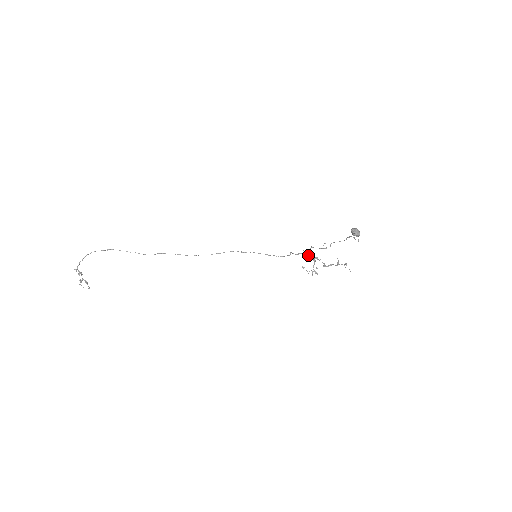
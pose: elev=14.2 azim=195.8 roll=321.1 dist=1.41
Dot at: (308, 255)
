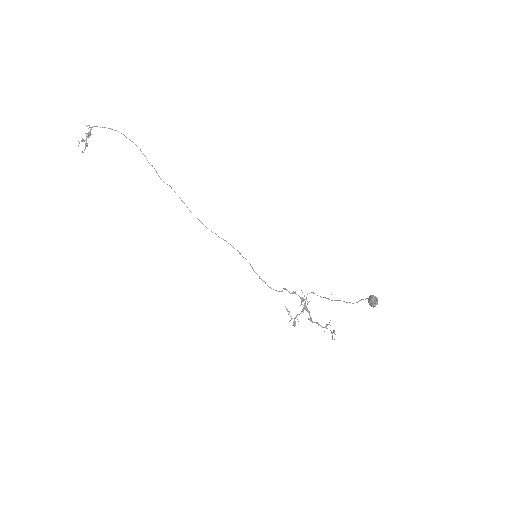
Dot at: (301, 300)
